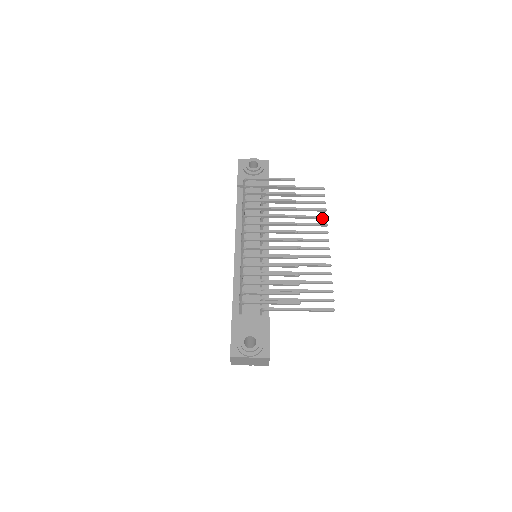
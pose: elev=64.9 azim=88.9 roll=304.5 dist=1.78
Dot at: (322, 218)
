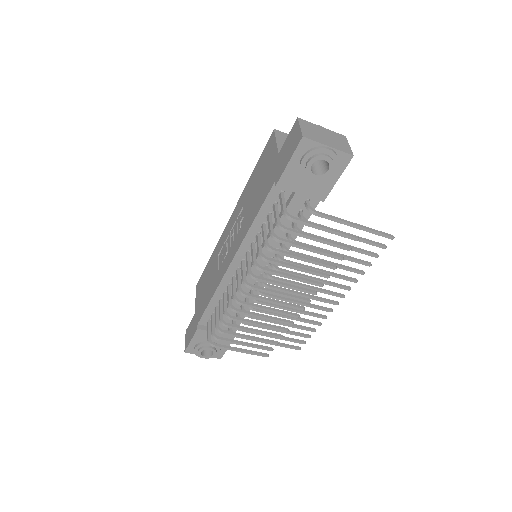
Dot at: (358, 272)
